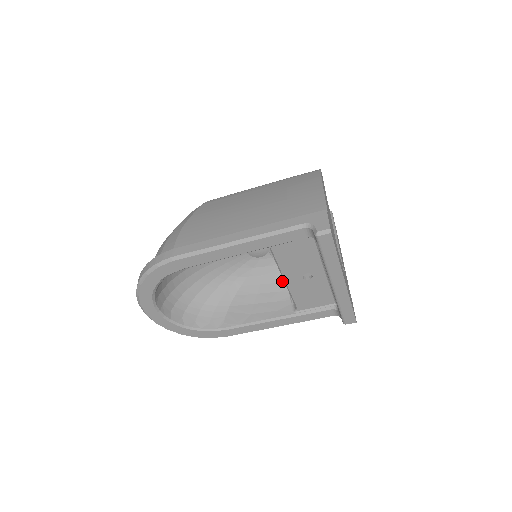
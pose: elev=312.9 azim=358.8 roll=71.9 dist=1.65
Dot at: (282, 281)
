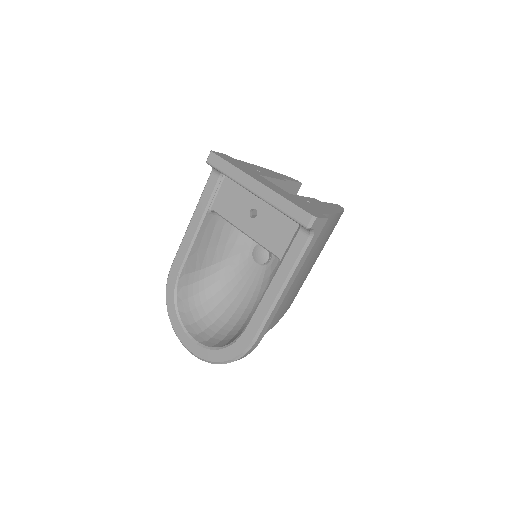
Dot at: occluded
